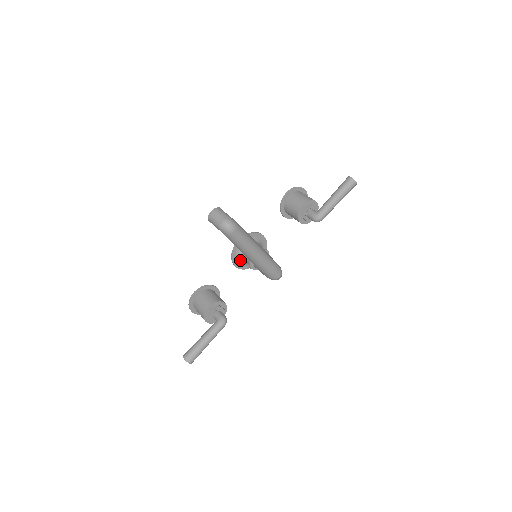
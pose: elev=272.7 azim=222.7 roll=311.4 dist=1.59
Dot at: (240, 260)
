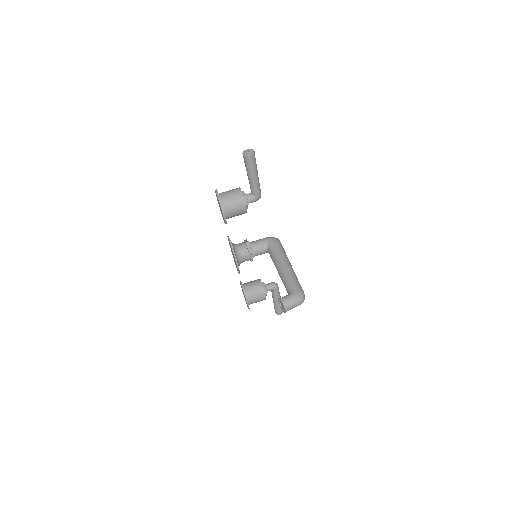
Dot at: occluded
